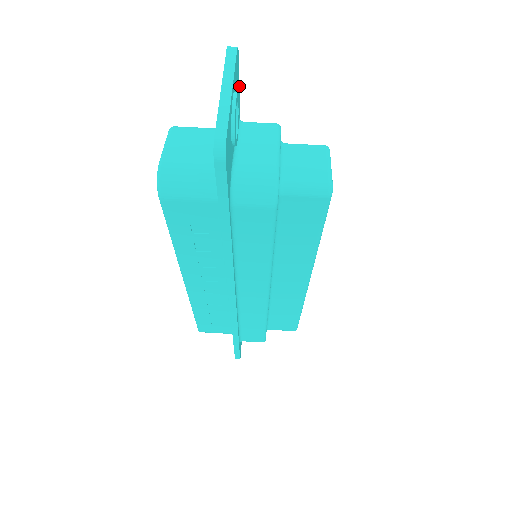
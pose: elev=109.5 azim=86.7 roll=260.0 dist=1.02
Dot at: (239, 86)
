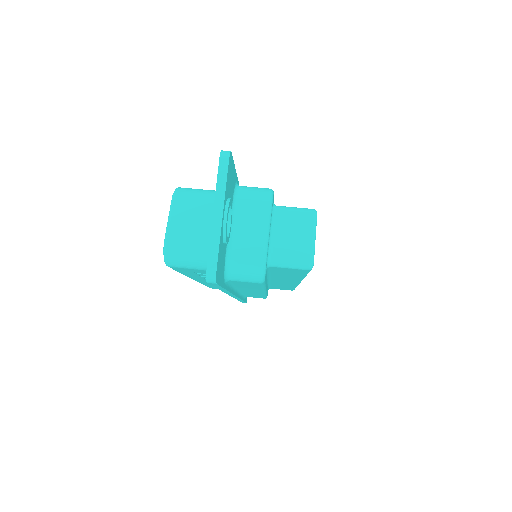
Dot at: (234, 165)
